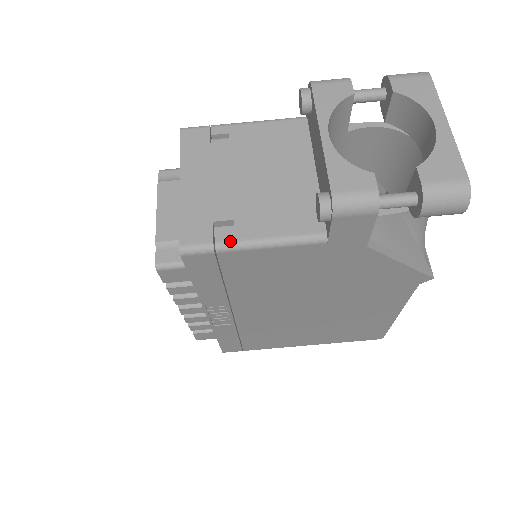
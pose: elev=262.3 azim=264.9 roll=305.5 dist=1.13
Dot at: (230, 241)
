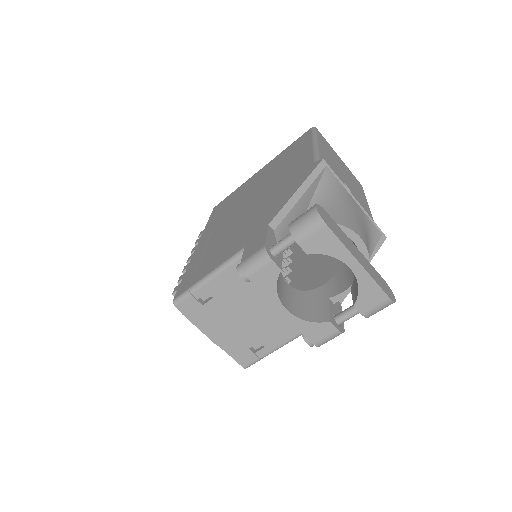
Dot at: (267, 354)
